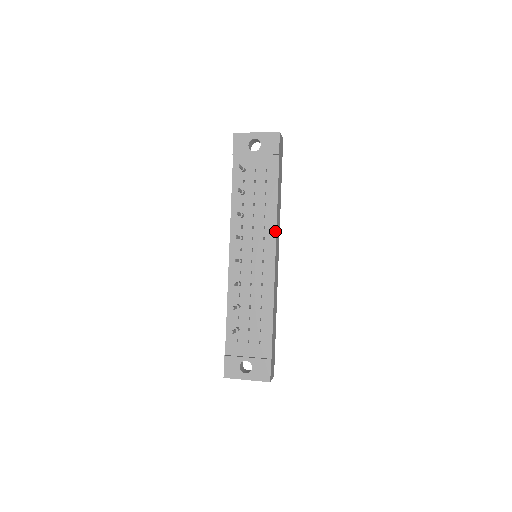
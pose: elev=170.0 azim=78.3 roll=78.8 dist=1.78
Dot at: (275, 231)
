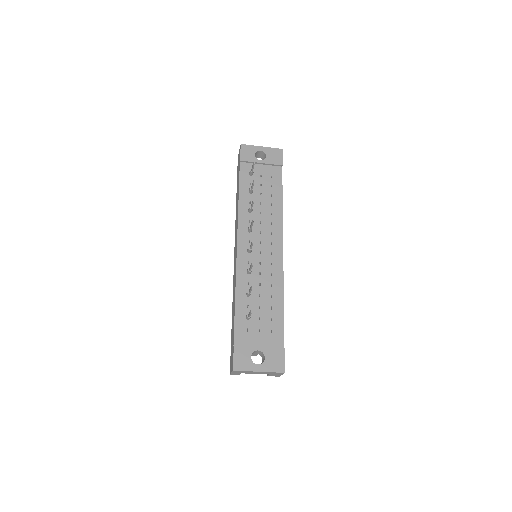
Dot at: (282, 227)
